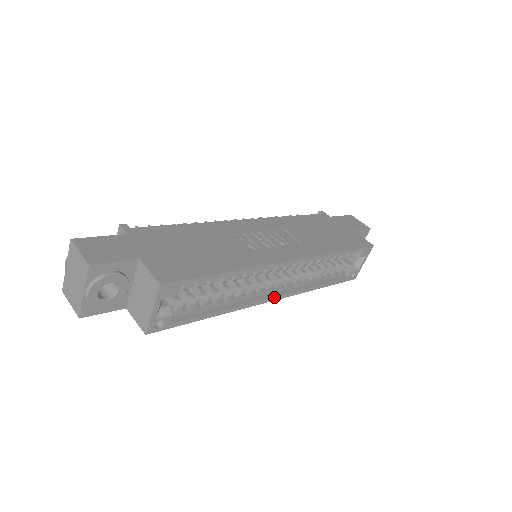
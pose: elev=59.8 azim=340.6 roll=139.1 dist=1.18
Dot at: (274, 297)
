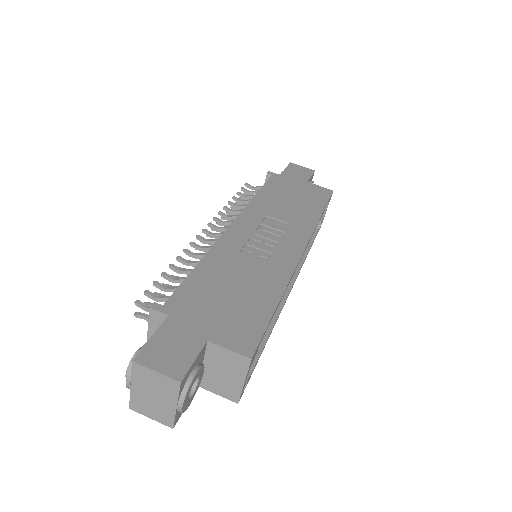
Dot at: (291, 289)
